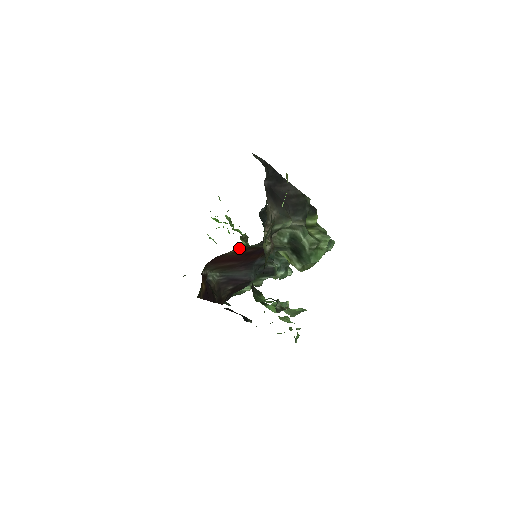
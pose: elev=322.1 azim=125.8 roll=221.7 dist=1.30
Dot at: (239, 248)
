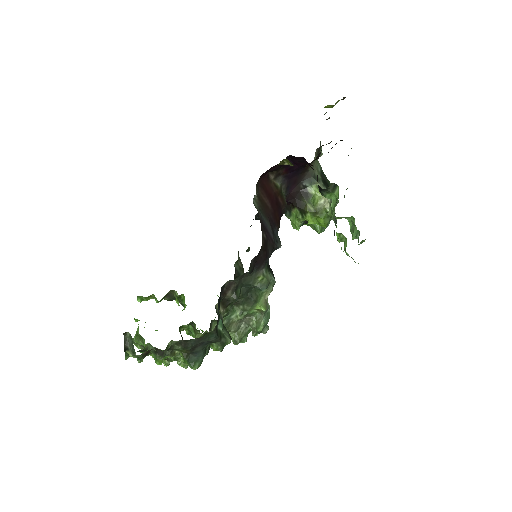
Dot at: (279, 182)
